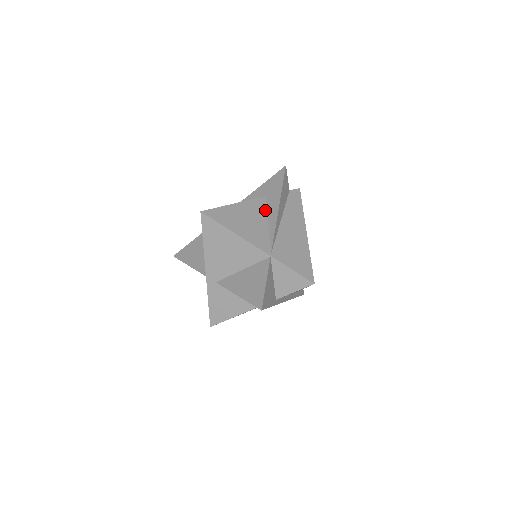
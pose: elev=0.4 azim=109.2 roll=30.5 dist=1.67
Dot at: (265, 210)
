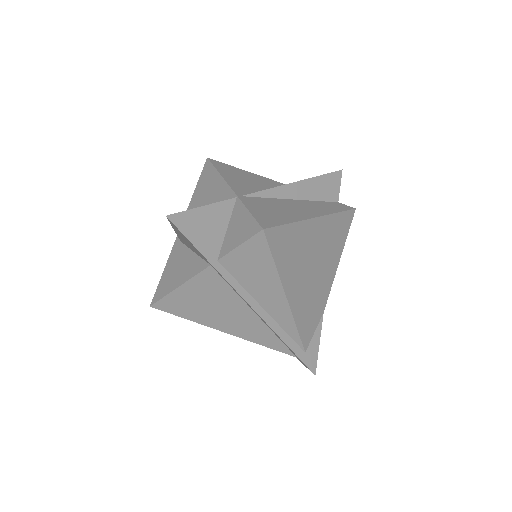
Dot at: occluded
